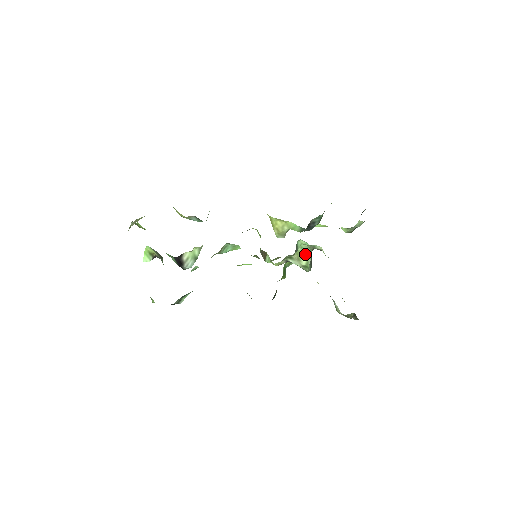
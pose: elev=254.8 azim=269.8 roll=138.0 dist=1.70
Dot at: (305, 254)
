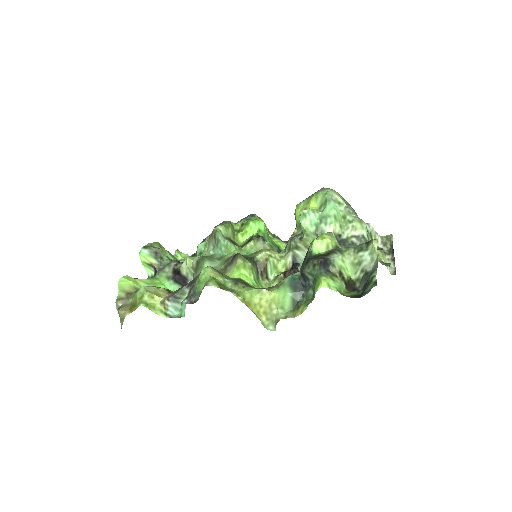
Dot at: occluded
